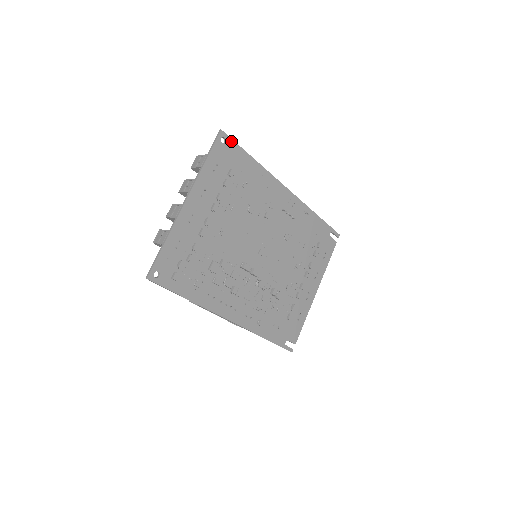
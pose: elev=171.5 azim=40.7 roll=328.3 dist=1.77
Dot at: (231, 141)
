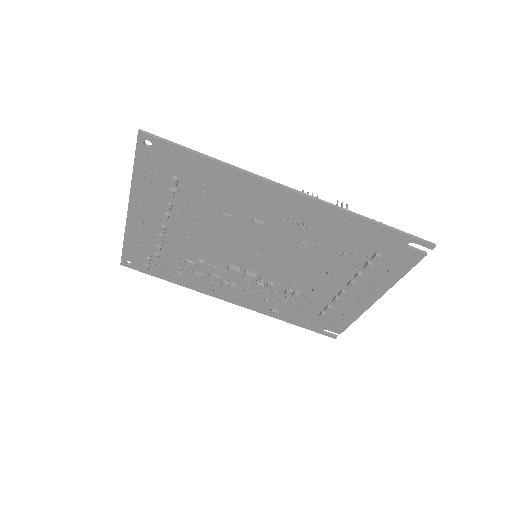
Dot at: (161, 142)
